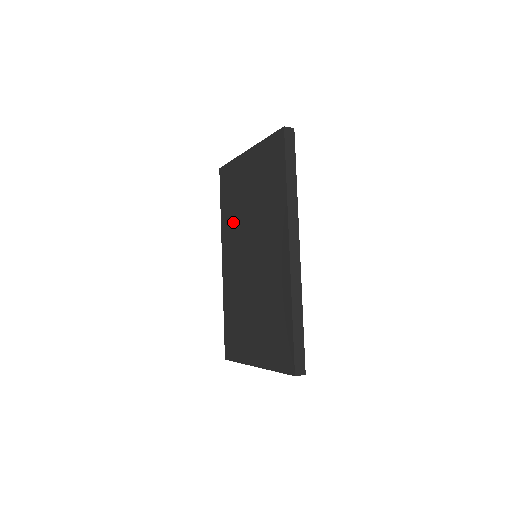
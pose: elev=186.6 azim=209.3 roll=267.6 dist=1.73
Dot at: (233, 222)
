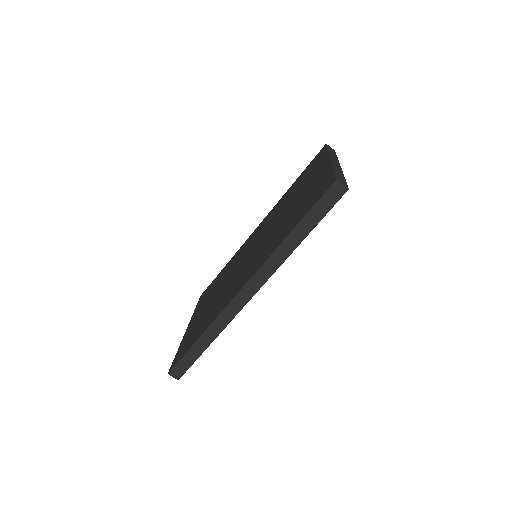
Dot at: (280, 206)
